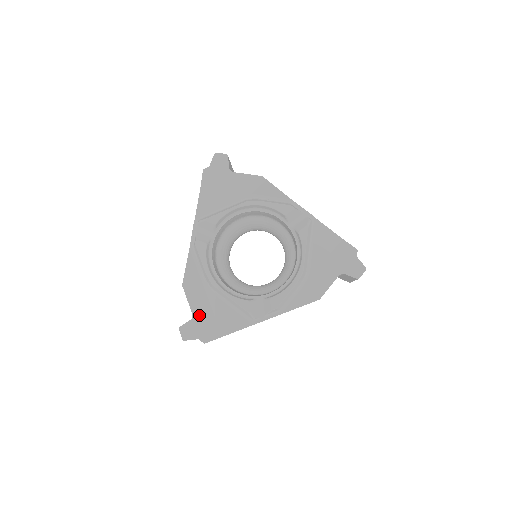
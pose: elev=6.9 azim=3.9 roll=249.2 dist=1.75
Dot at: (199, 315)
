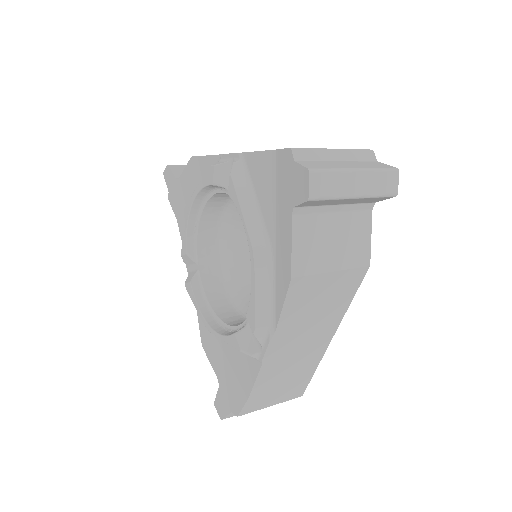
Dot at: (223, 377)
